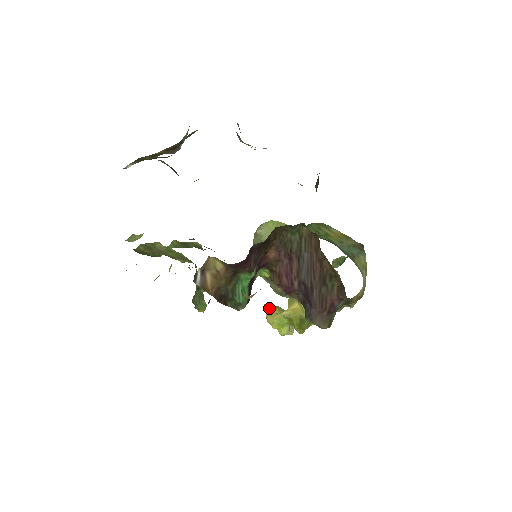
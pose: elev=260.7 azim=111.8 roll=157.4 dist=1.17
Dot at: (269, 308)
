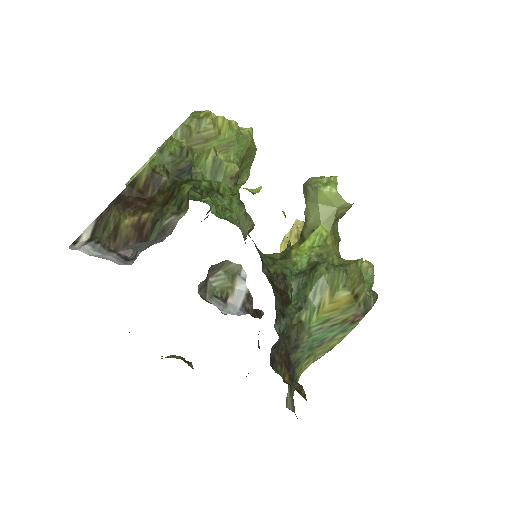
Dot at: (290, 236)
